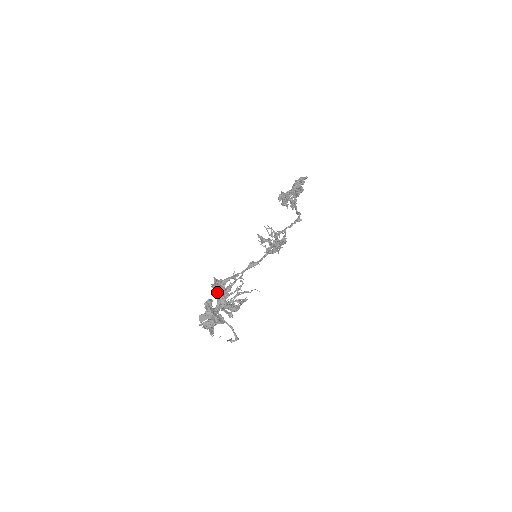
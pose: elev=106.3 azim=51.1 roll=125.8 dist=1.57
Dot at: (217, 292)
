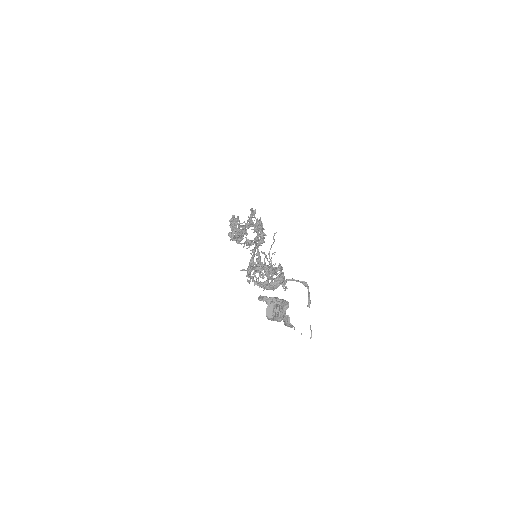
Dot at: (254, 266)
